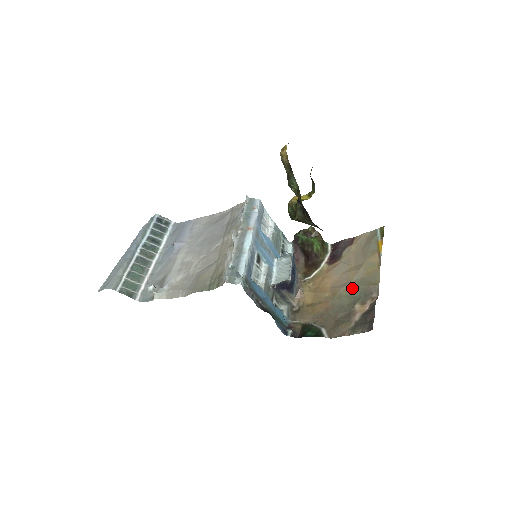
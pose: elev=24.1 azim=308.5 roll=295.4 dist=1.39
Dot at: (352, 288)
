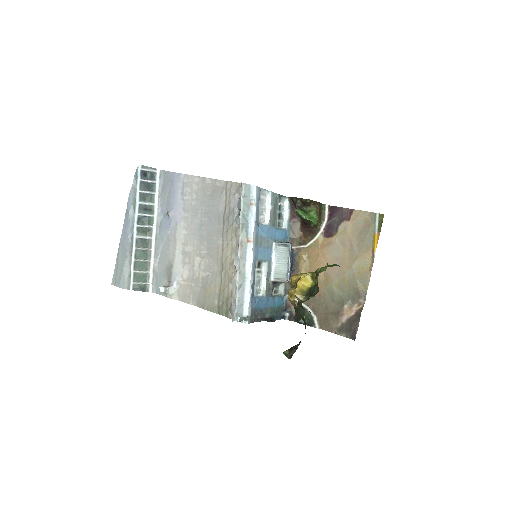
Dot at: (343, 285)
